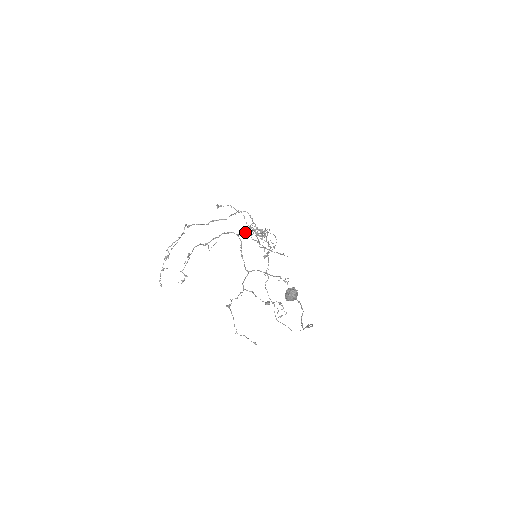
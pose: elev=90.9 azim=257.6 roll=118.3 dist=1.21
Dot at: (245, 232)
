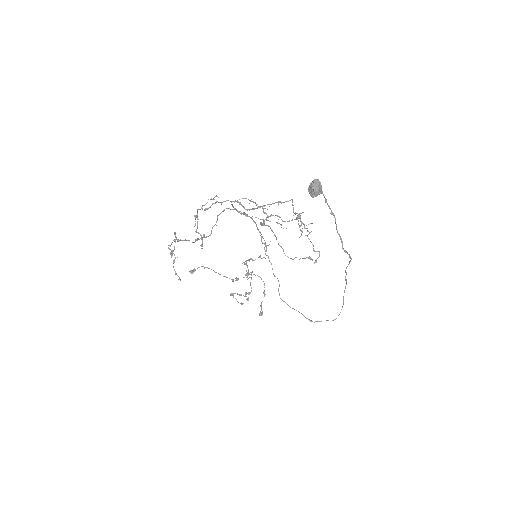
Dot at: occluded
